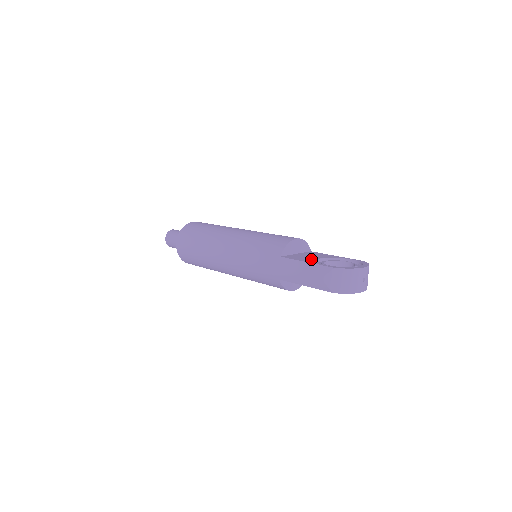
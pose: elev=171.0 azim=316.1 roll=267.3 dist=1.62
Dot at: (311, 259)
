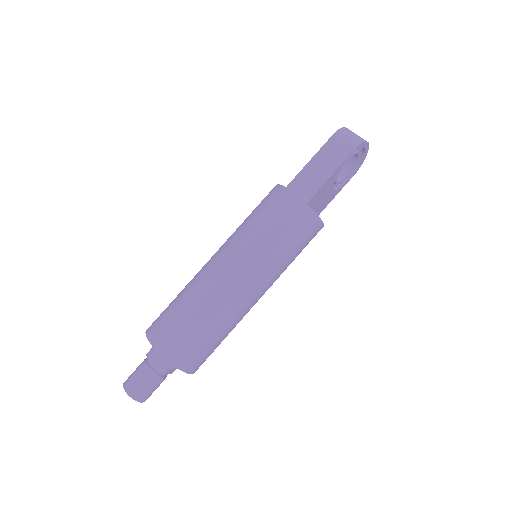
Dot at: occluded
